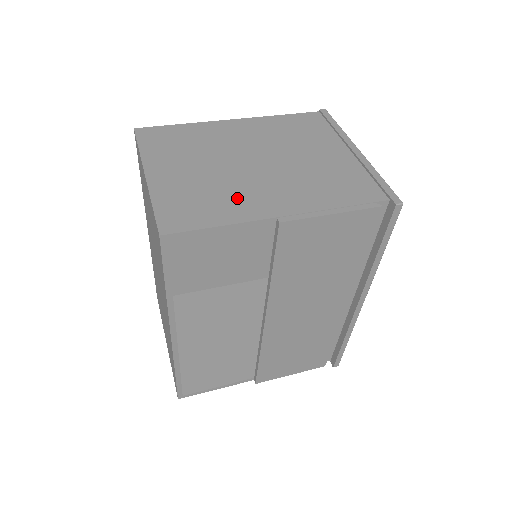
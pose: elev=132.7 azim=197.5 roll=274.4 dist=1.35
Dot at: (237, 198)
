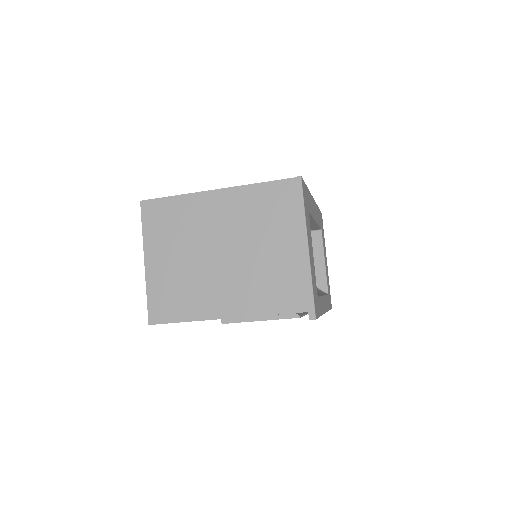
Dot at: (199, 295)
